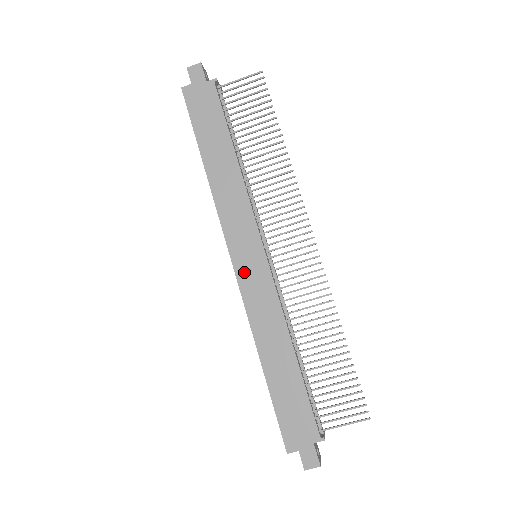
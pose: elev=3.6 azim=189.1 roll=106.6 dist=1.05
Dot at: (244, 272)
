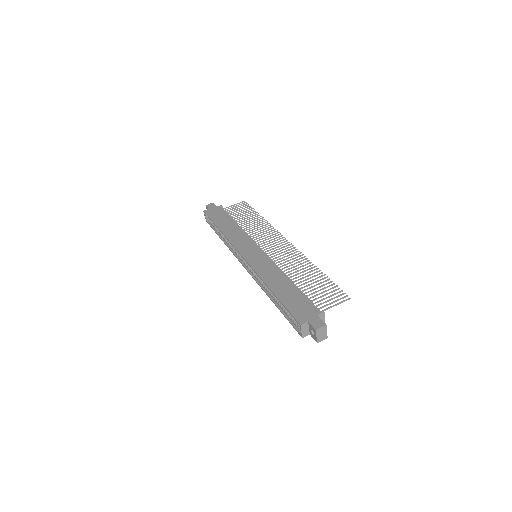
Dot at: (250, 258)
